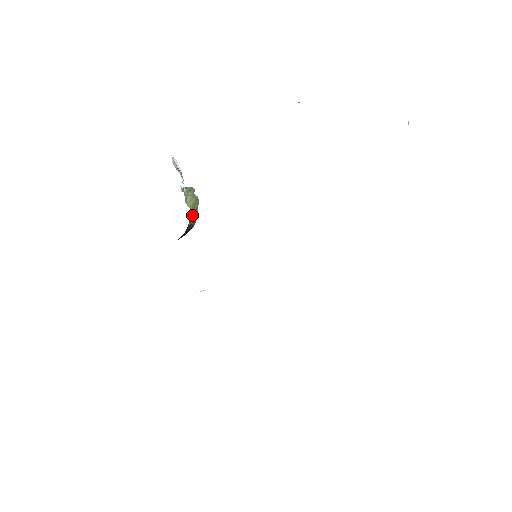
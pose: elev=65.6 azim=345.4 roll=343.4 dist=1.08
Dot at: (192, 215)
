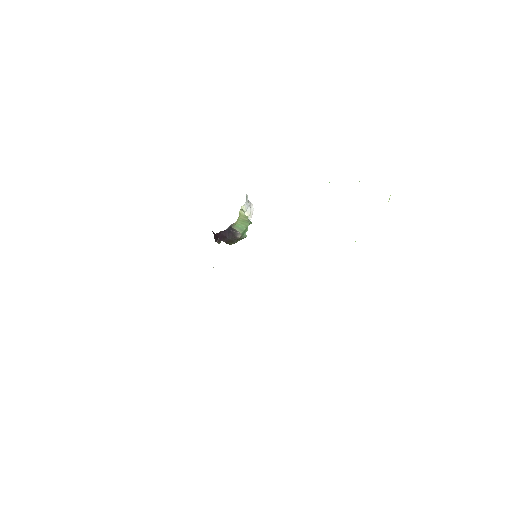
Dot at: (239, 225)
